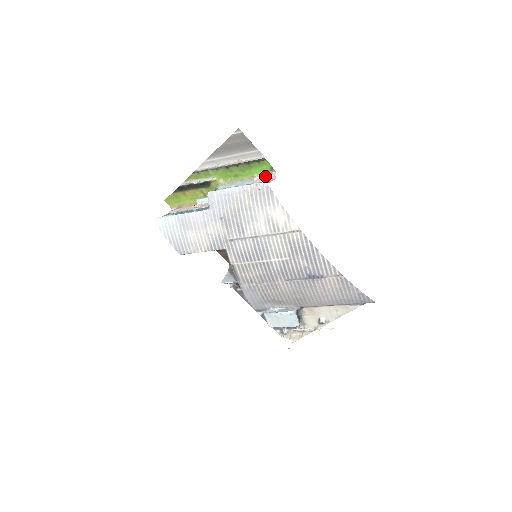
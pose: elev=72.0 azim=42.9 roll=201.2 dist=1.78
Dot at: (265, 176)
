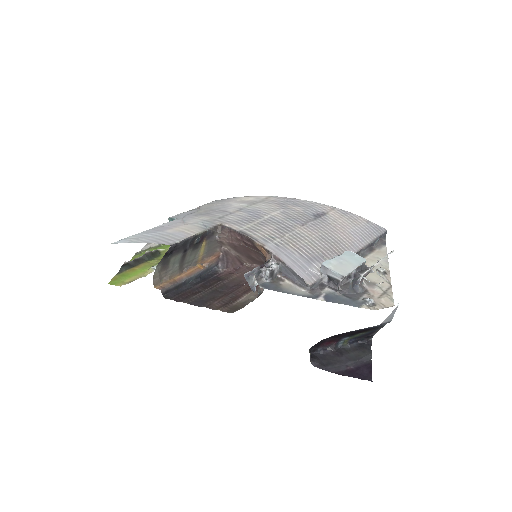
Dot at: occluded
